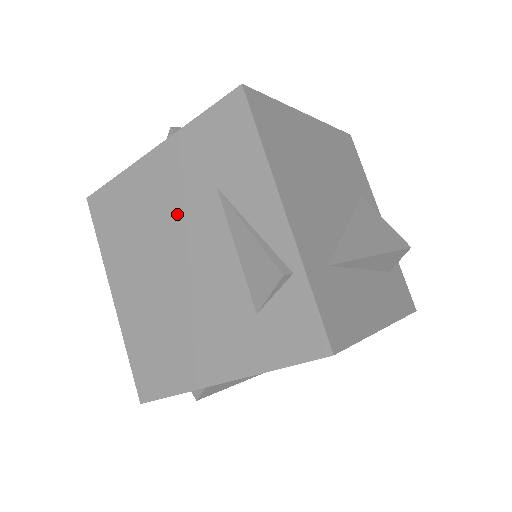
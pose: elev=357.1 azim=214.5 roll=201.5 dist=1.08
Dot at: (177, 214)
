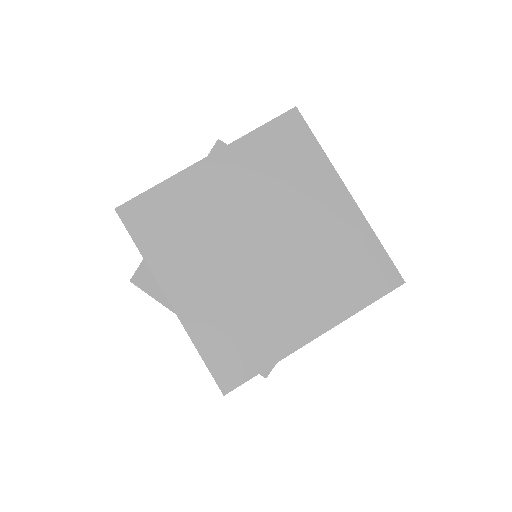
Dot at: (245, 208)
